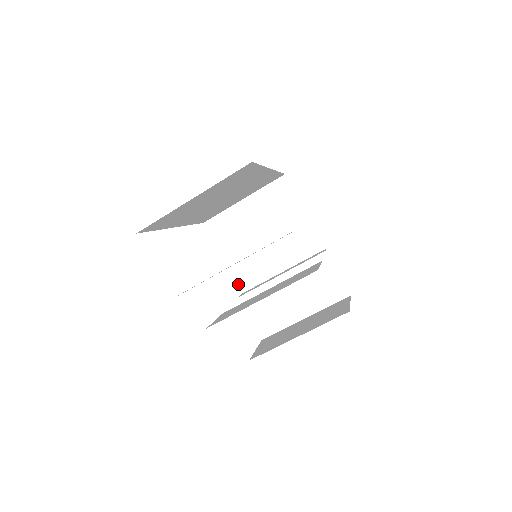
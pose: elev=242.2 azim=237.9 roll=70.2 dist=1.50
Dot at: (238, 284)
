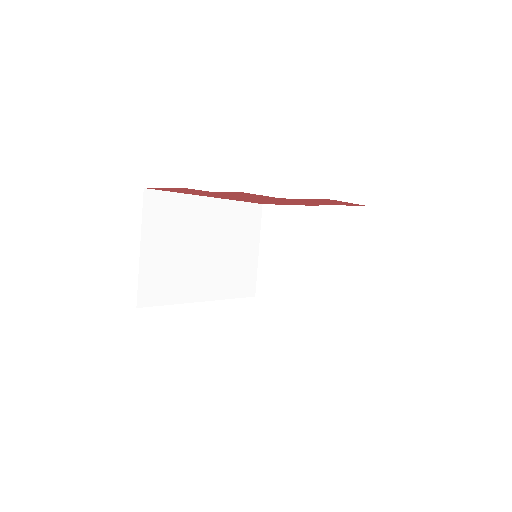
Dot at: occluded
